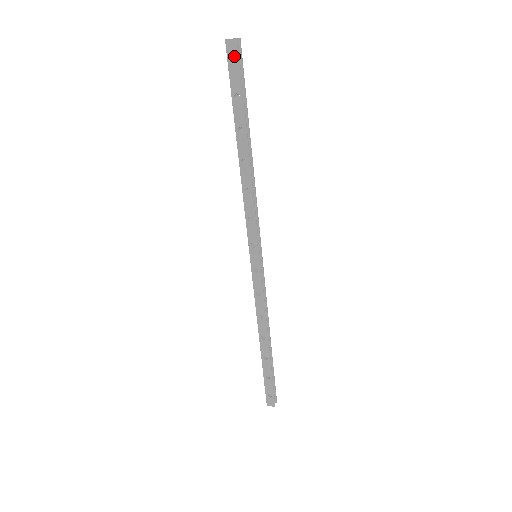
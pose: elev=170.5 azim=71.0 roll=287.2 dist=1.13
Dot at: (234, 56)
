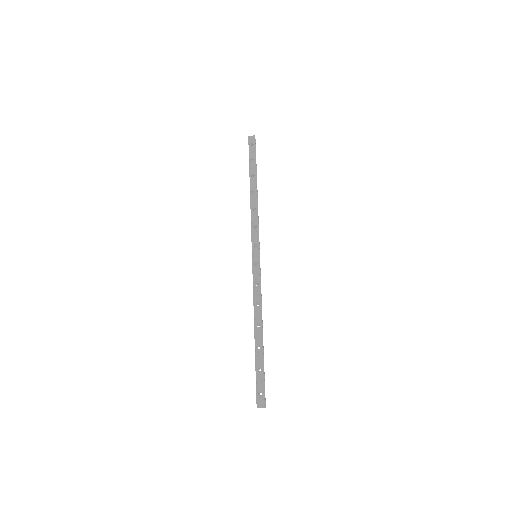
Dot at: (253, 142)
